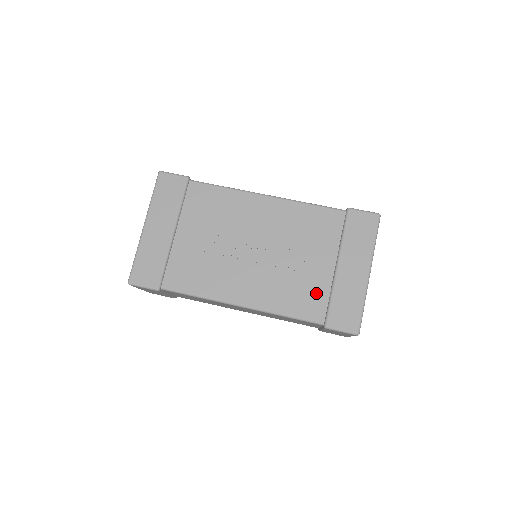
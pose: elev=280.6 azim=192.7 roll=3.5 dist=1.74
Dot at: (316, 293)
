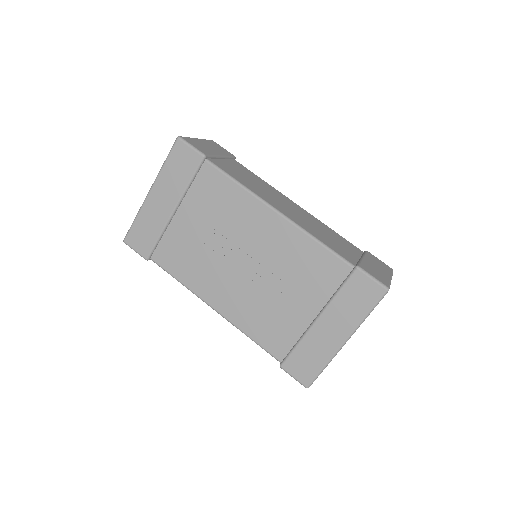
Dot at: (285, 333)
